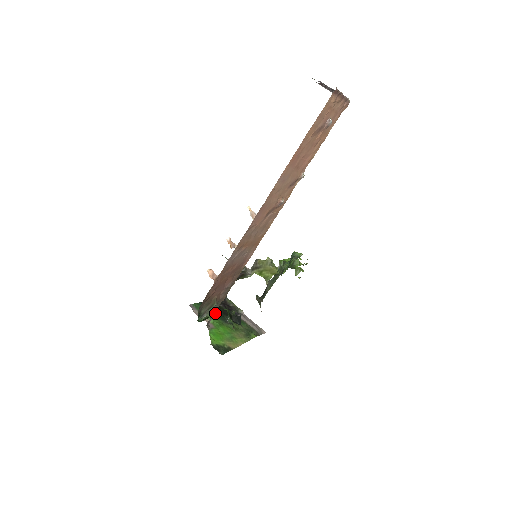
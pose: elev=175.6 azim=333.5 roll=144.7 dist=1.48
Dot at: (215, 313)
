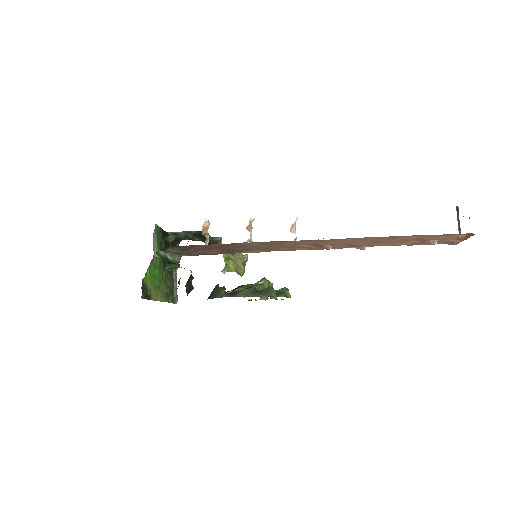
Dot at: (177, 262)
